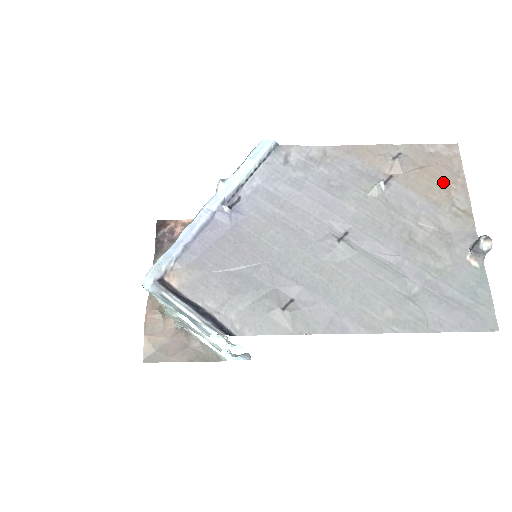
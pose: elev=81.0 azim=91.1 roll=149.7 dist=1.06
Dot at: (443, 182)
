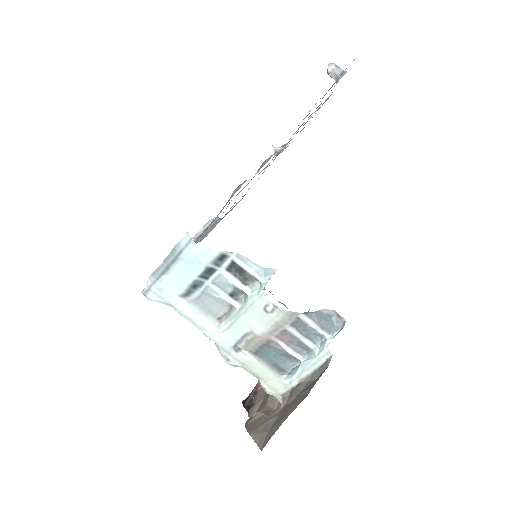
Dot at: occluded
